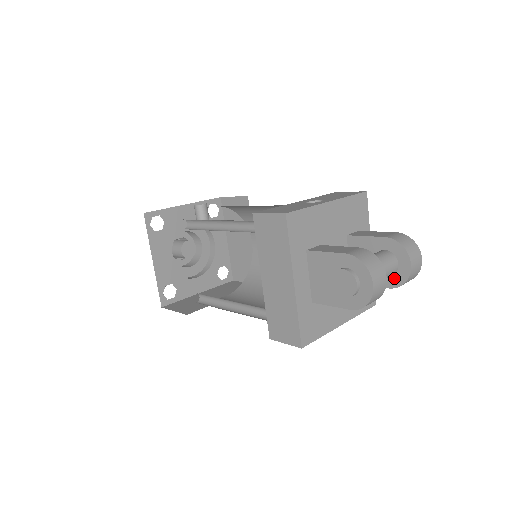
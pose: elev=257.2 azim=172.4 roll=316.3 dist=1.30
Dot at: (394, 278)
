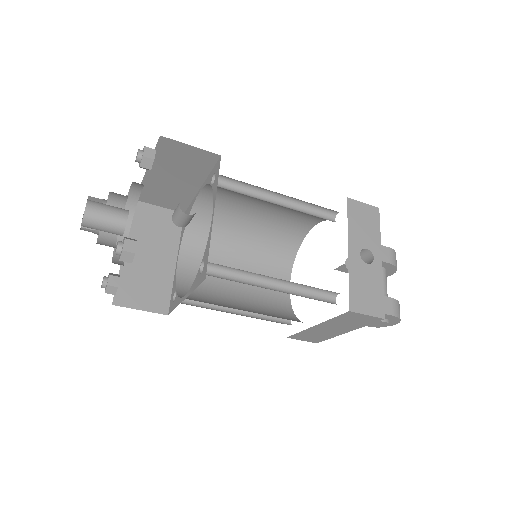
Dot at: occluded
